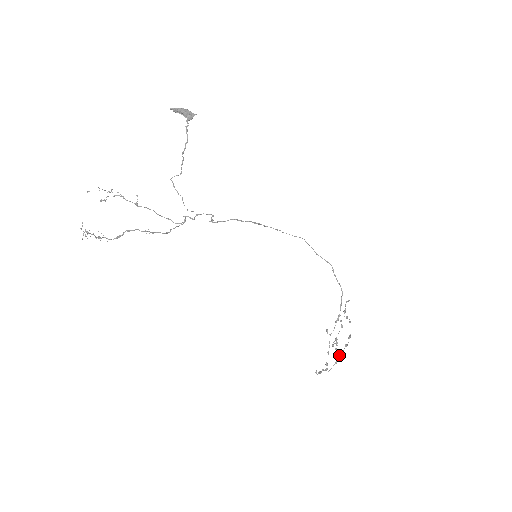
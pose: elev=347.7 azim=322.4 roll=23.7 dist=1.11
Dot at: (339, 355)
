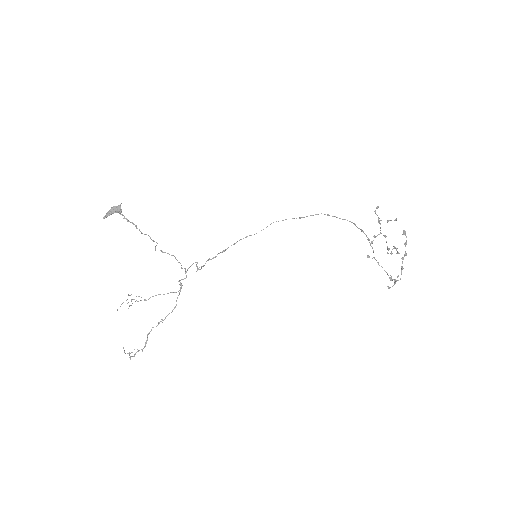
Dot at: (402, 259)
